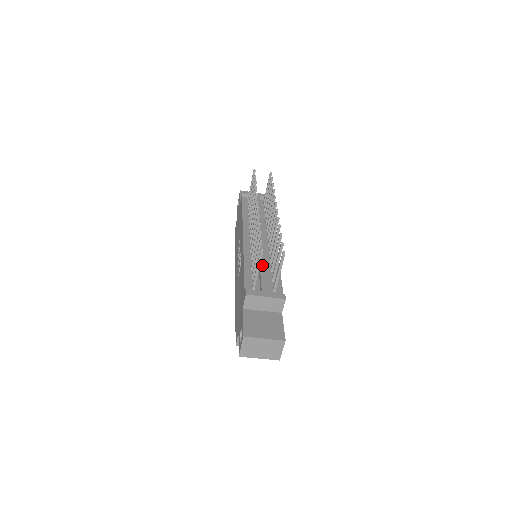
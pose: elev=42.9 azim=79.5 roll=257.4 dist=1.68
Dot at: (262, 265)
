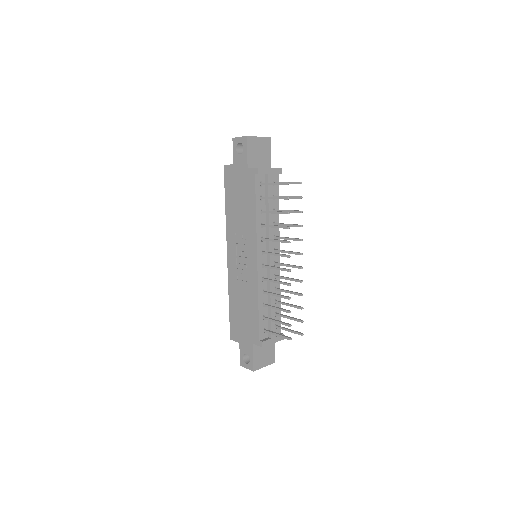
Dot at: (272, 305)
